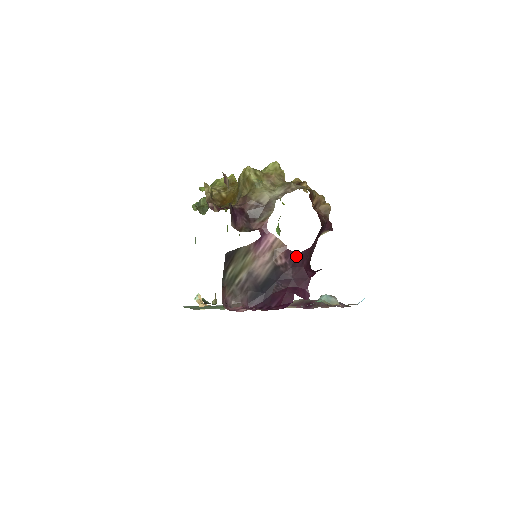
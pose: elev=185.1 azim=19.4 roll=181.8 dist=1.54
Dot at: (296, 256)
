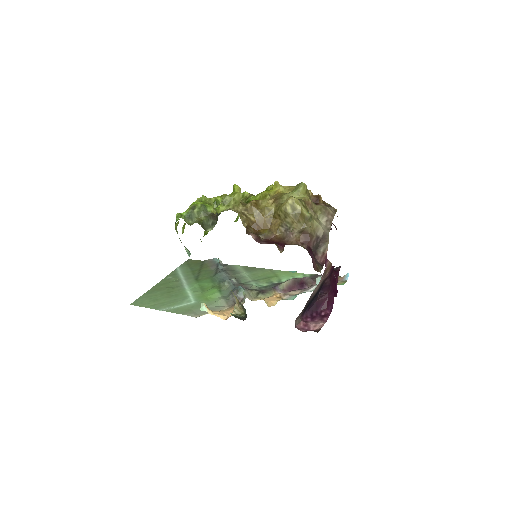
Dot at: (333, 268)
